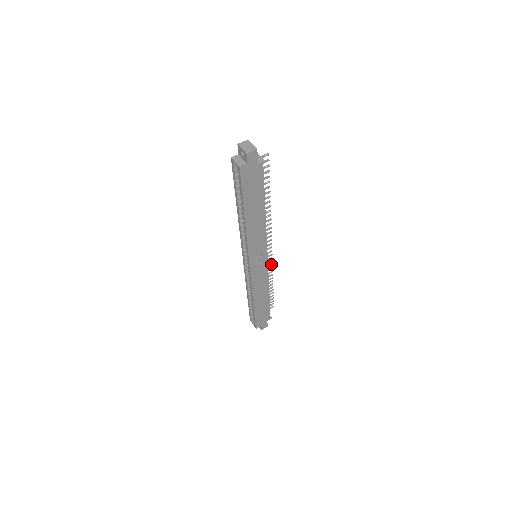
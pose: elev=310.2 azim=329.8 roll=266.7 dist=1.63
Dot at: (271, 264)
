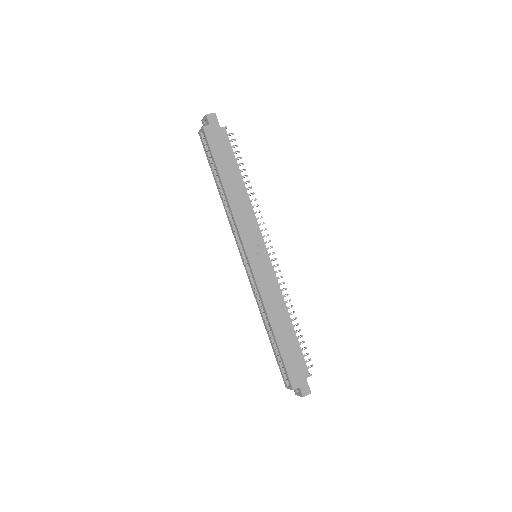
Dot at: (282, 282)
